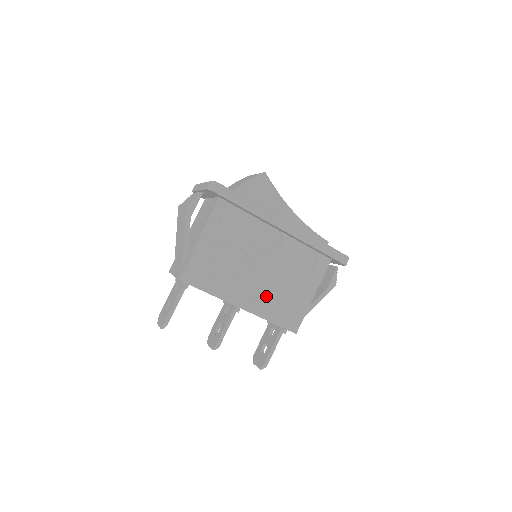
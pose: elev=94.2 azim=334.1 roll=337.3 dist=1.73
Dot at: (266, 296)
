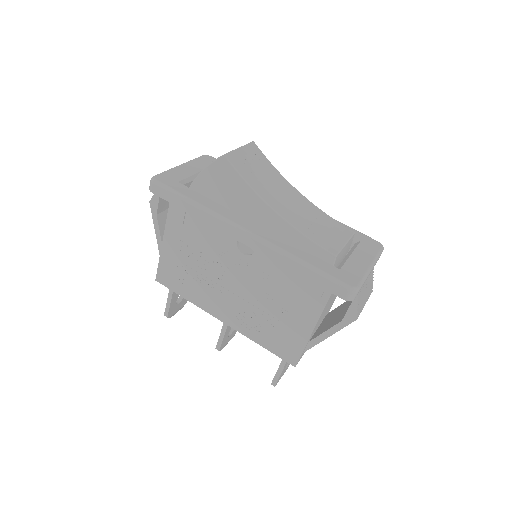
Dot at: (249, 315)
